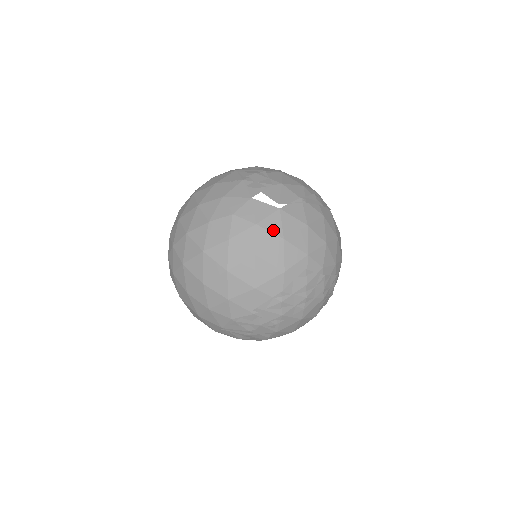
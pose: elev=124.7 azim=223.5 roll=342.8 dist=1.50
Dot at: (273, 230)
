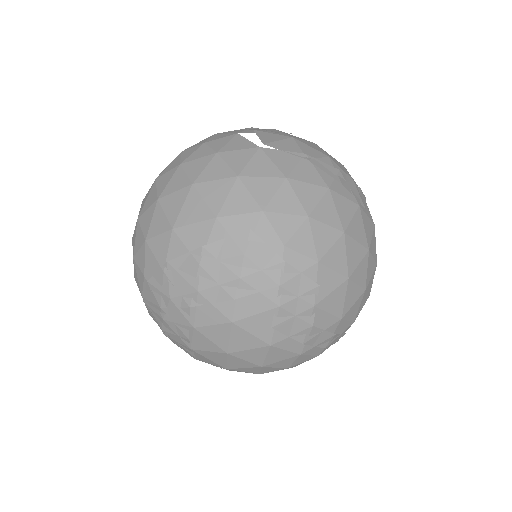
Dot at: (232, 164)
